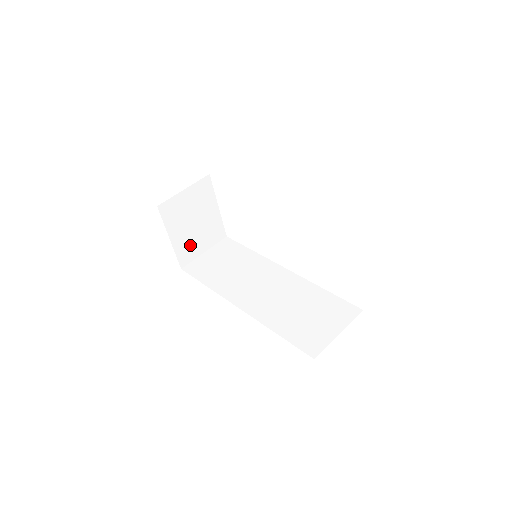
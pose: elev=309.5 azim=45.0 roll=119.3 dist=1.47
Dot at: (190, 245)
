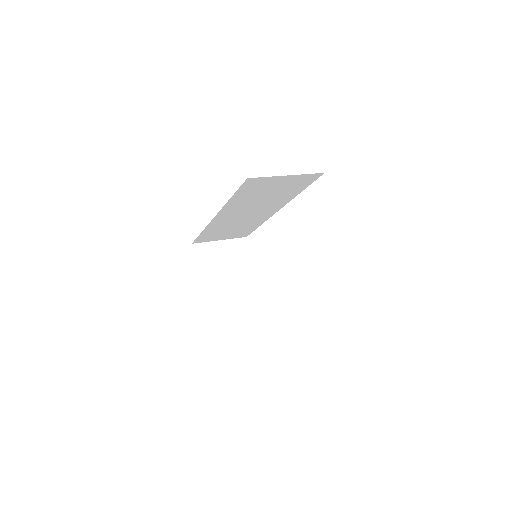
Dot at: (219, 296)
